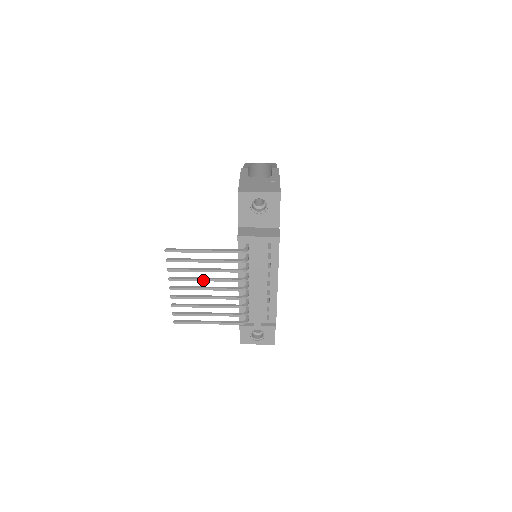
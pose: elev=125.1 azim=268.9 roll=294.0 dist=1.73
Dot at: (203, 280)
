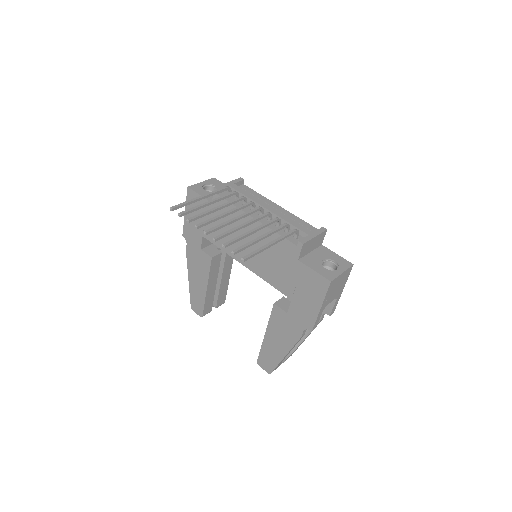
Dot at: (224, 214)
